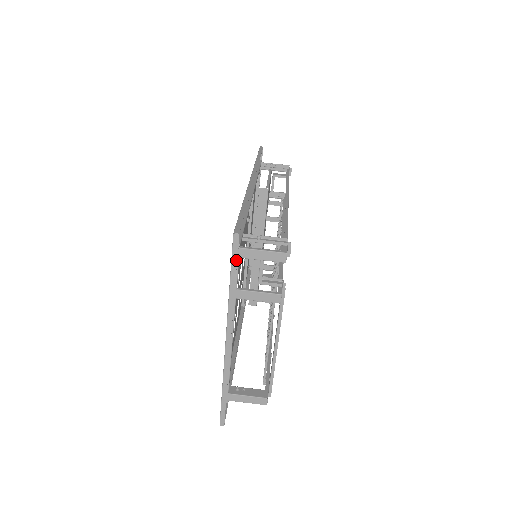
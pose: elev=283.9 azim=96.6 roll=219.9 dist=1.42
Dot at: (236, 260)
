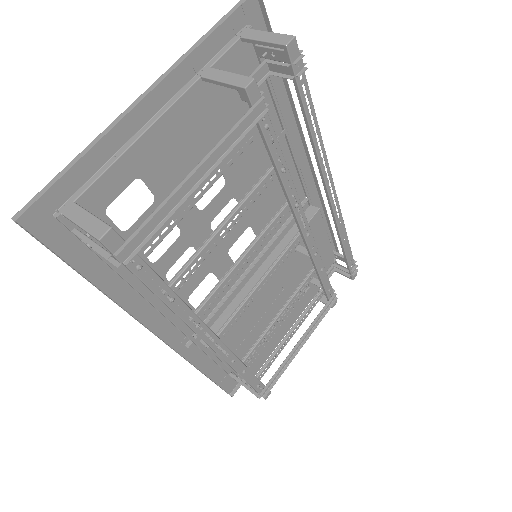
Dot at: (236, 9)
